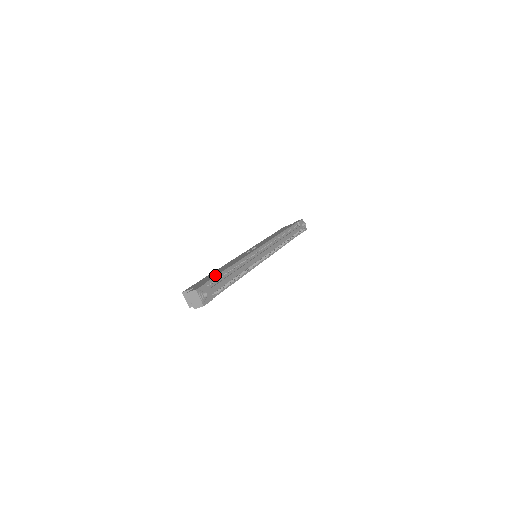
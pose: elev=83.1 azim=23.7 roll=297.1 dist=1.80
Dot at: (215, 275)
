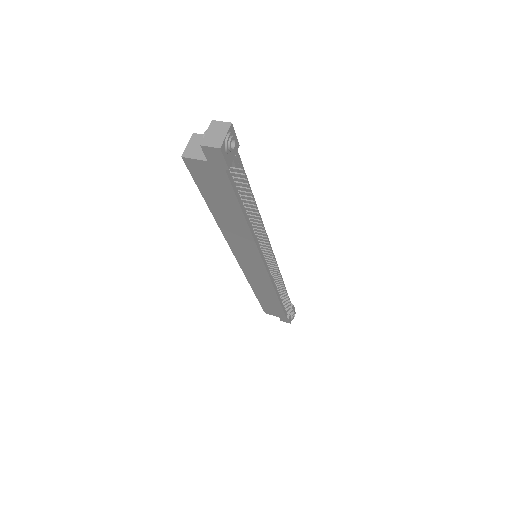
Dot at: occluded
